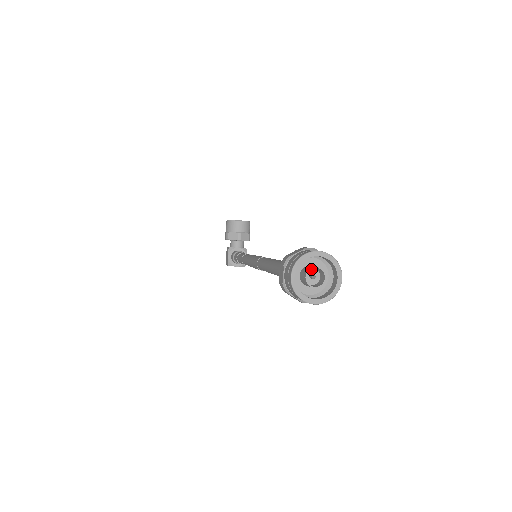
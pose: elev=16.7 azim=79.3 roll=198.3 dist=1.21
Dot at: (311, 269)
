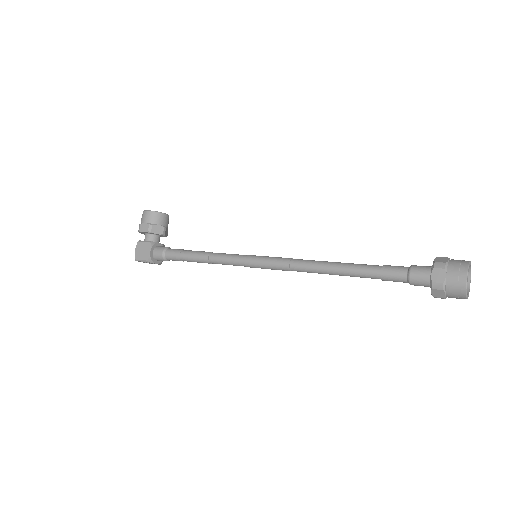
Dot at: occluded
